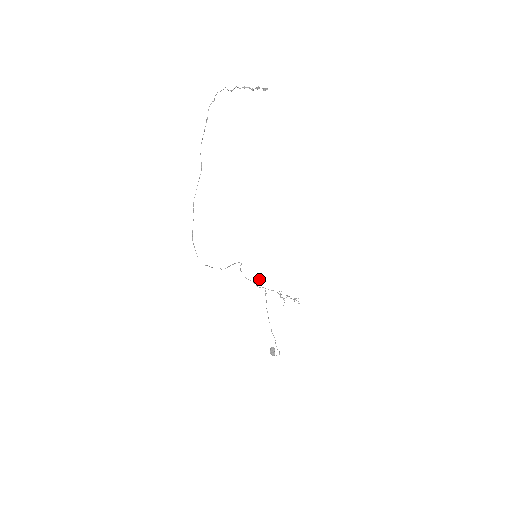
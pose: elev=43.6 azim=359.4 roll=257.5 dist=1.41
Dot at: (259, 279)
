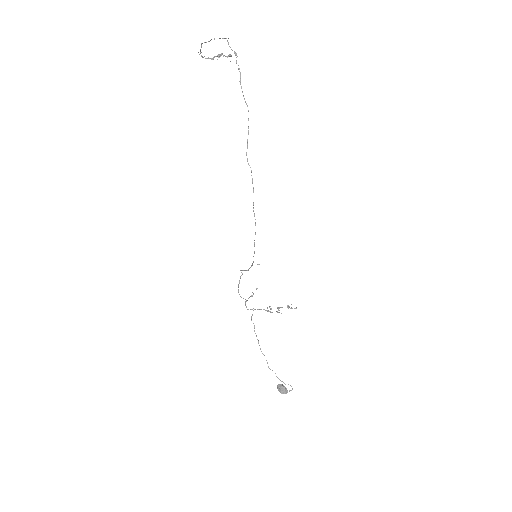
Dot at: occluded
